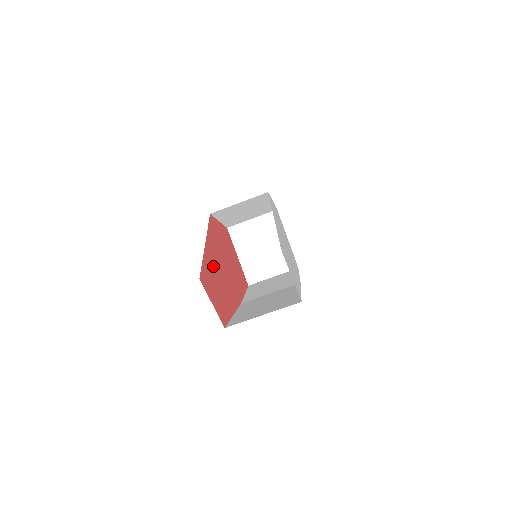
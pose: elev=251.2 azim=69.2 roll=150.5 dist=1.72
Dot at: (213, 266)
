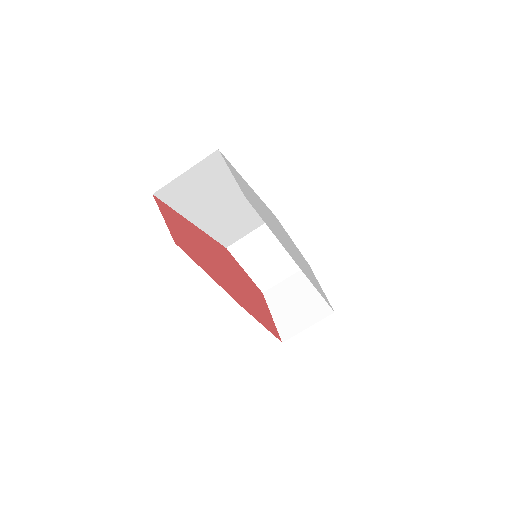
Dot at: (195, 236)
